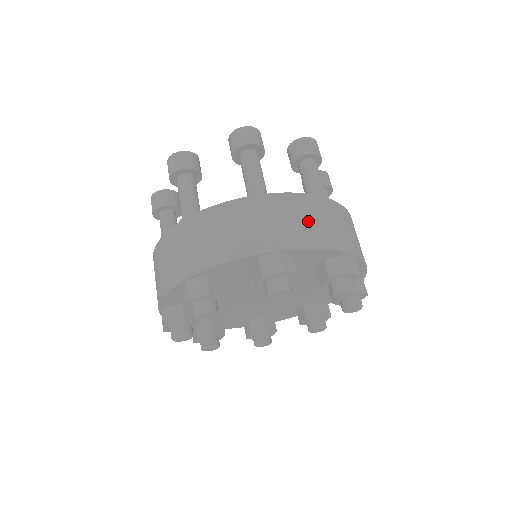
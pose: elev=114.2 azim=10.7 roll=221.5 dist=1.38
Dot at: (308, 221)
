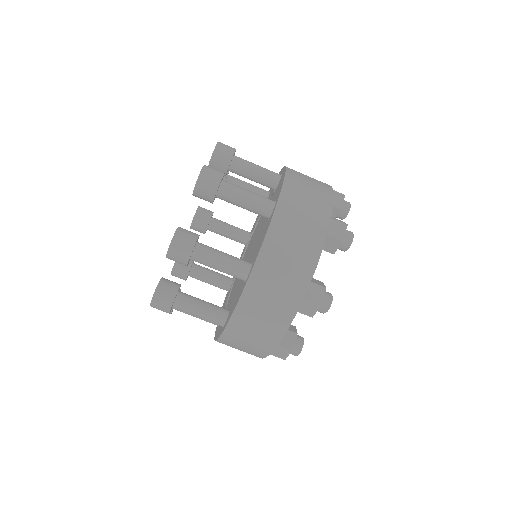
Dot at: (310, 188)
